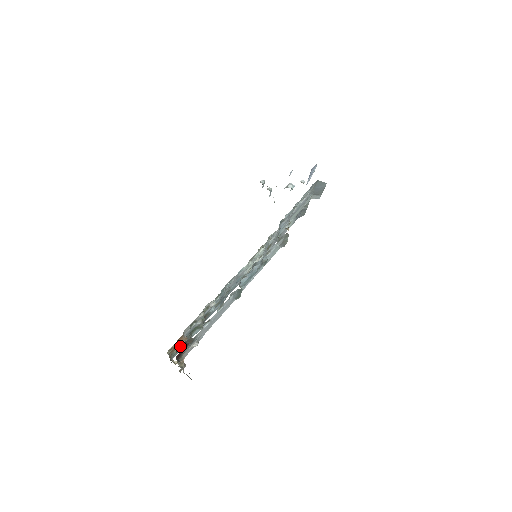
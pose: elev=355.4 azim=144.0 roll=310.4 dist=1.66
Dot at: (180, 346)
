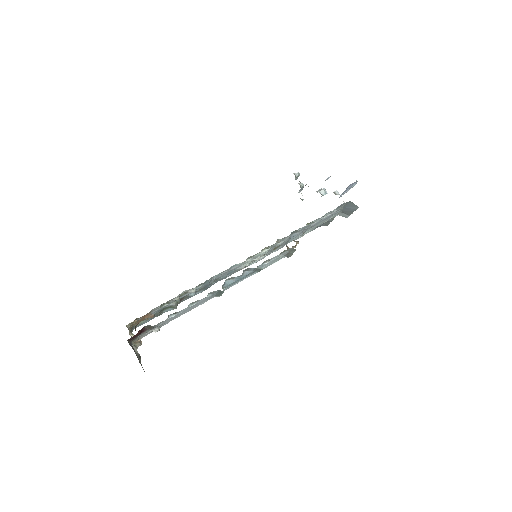
Dot at: occluded
